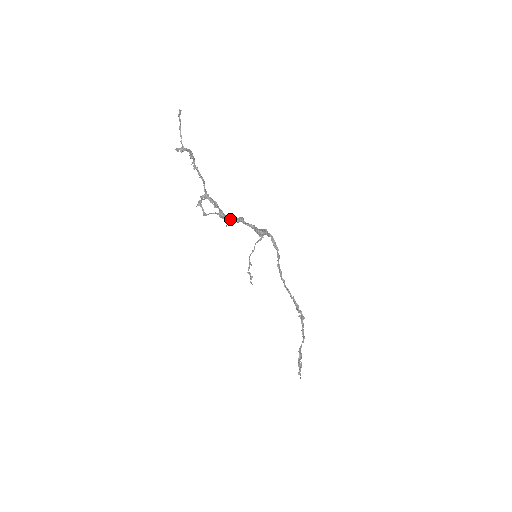
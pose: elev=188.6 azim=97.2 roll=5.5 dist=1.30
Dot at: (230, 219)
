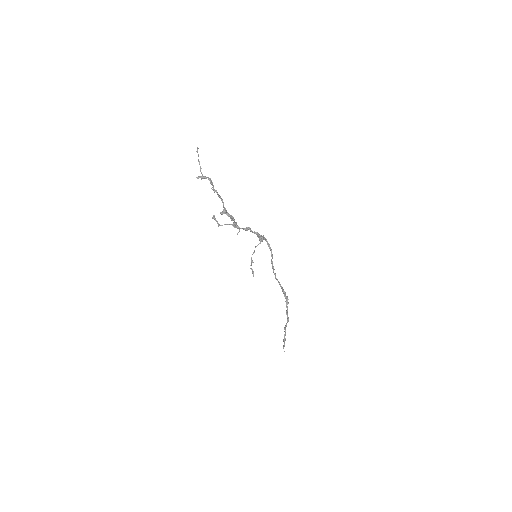
Dot at: (241, 228)
